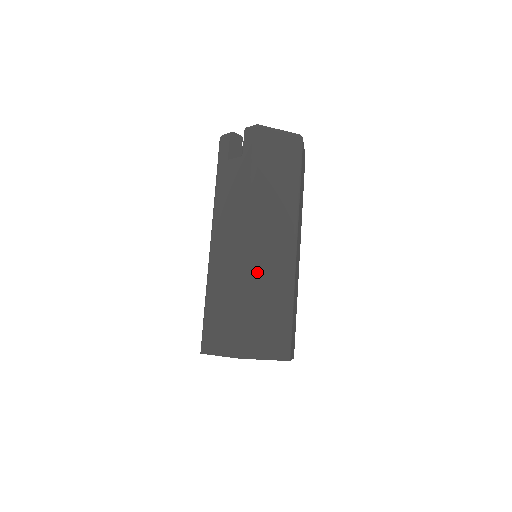
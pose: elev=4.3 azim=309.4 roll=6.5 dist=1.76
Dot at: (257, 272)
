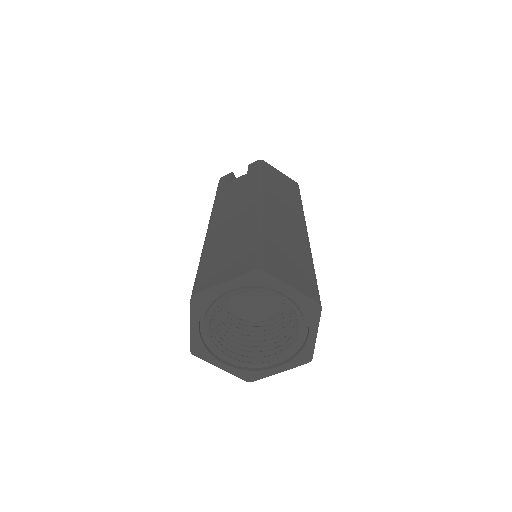
Dot at: (272, 223)
